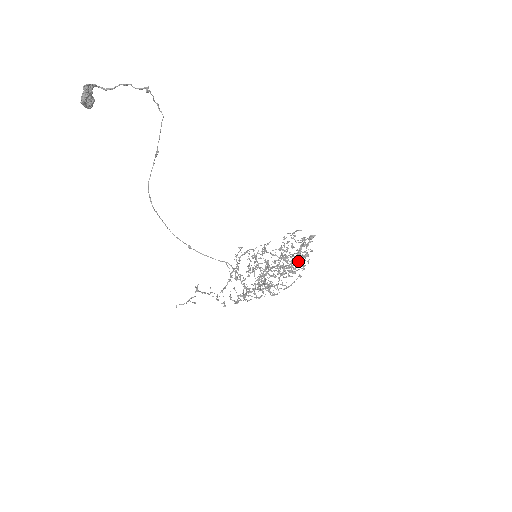
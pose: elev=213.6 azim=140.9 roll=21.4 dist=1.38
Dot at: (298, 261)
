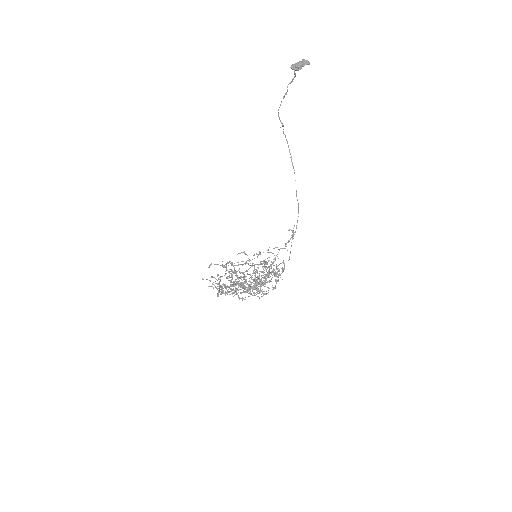
Dot at: (273, 271)
